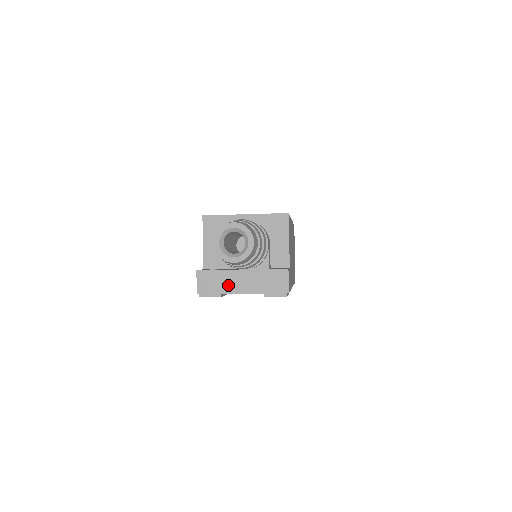
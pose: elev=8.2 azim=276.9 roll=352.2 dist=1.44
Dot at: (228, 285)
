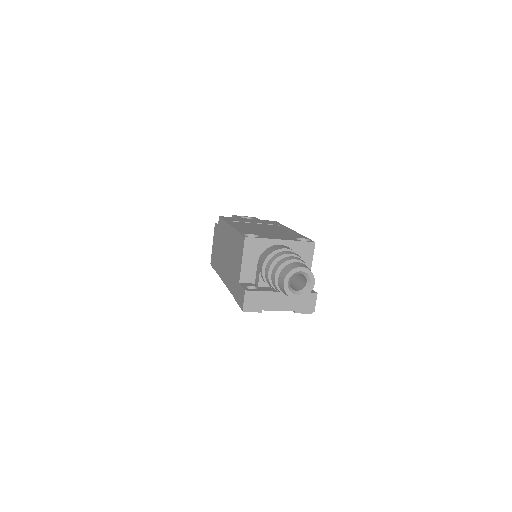
Dot at: (269, 304)
